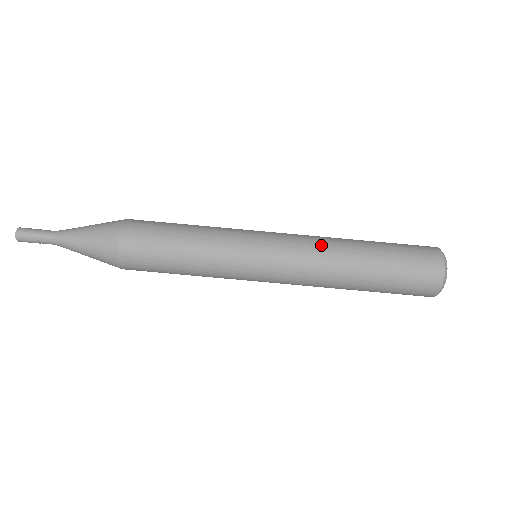
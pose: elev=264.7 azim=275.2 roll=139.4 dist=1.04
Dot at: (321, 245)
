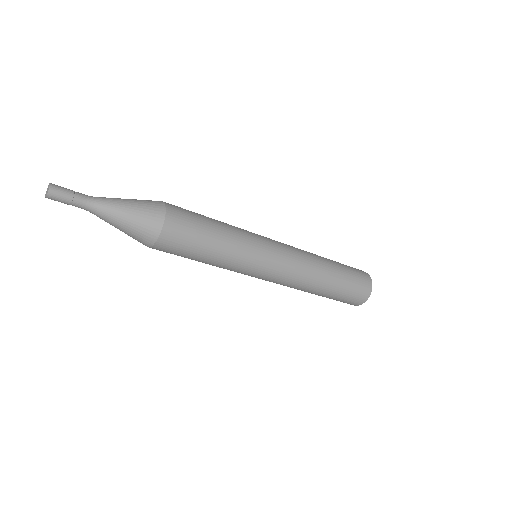
Dot at: (301, 282)
